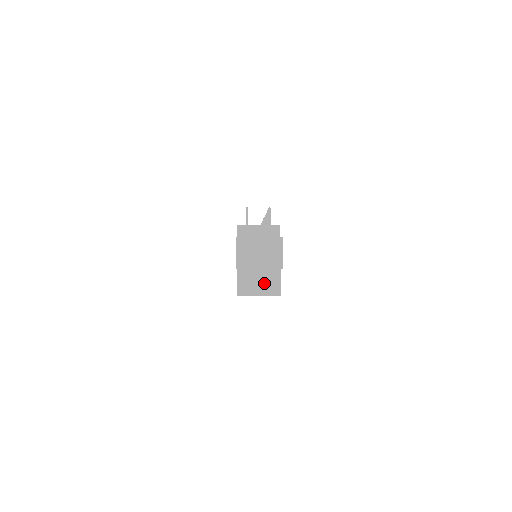
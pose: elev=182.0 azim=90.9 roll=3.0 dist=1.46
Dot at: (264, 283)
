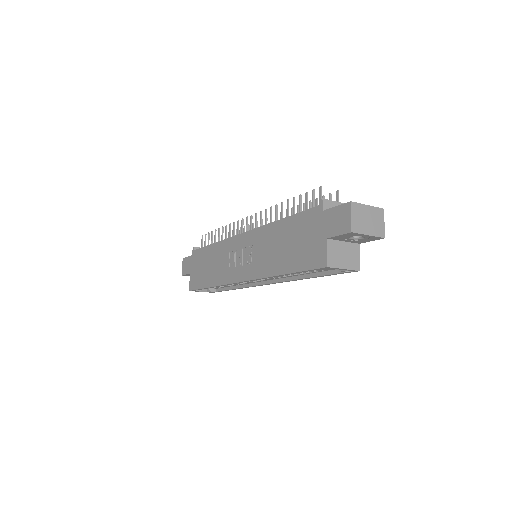
Dot at: (348, 257)
